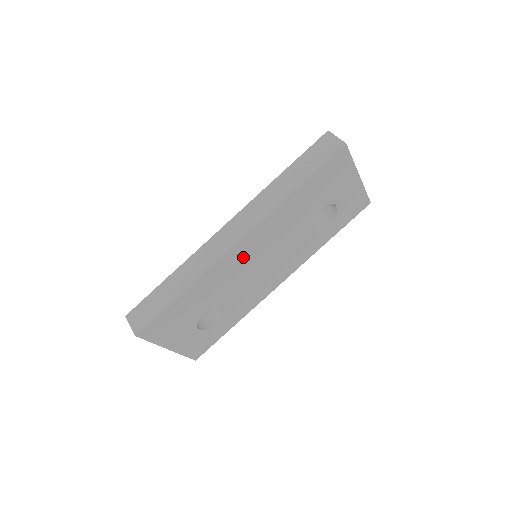
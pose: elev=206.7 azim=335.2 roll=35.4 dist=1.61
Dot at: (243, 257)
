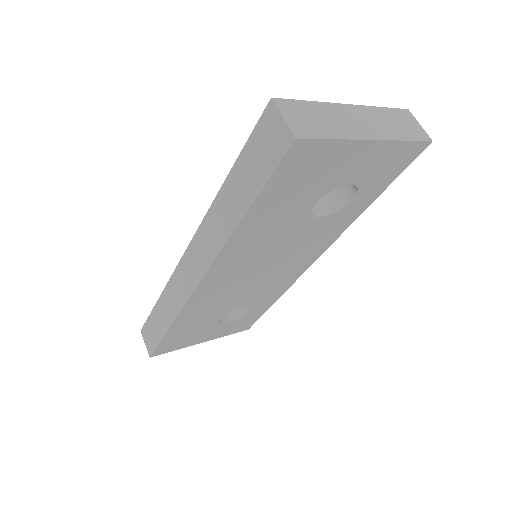
Dot at: (223, 283)
